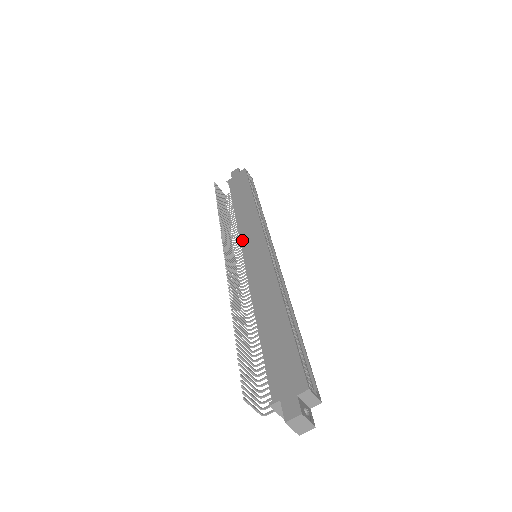
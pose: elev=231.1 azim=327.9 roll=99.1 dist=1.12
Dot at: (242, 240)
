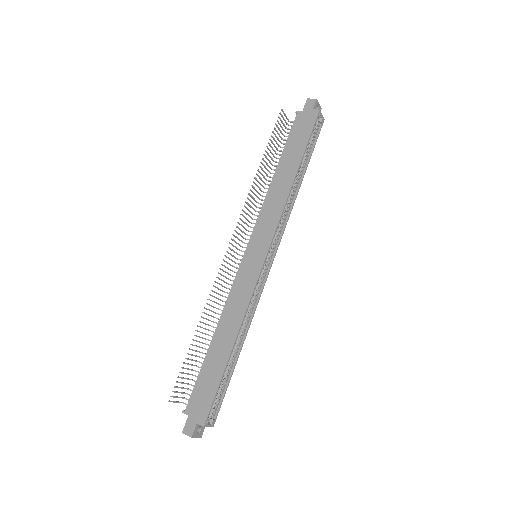
Dot at: (254, 231)
